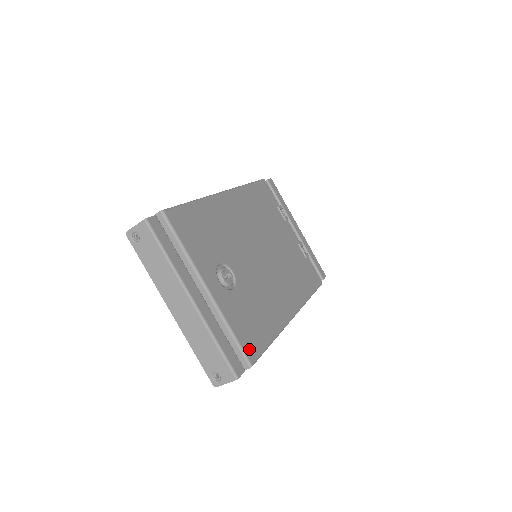
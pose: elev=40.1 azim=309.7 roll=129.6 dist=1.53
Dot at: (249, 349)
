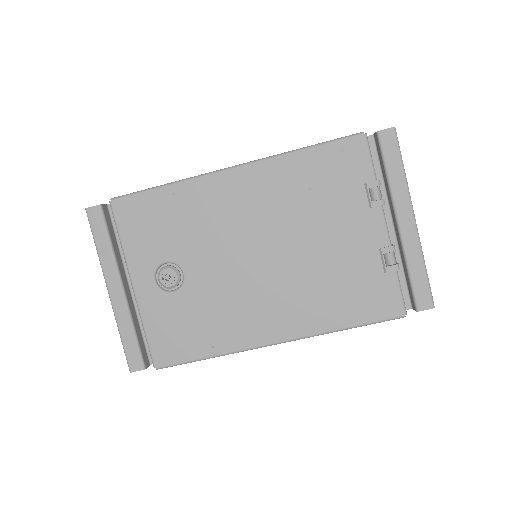
Dot at: (160, 354)
